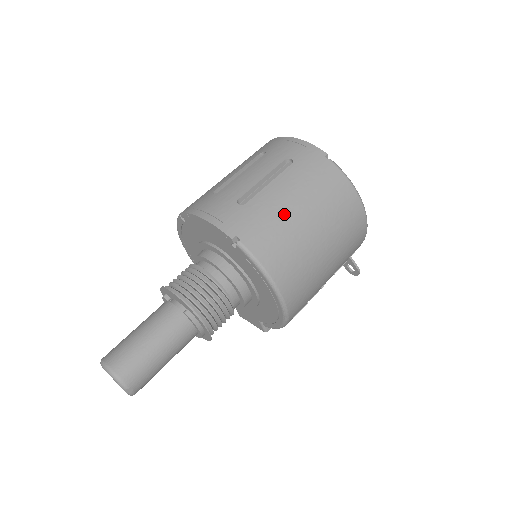
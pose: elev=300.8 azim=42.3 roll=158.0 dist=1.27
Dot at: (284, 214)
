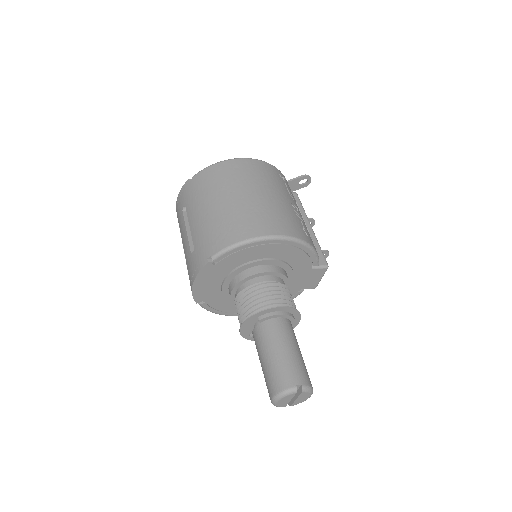
Dot at: (209, 219)
